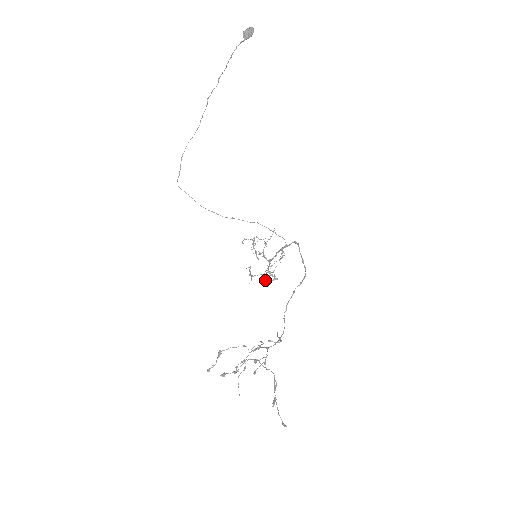
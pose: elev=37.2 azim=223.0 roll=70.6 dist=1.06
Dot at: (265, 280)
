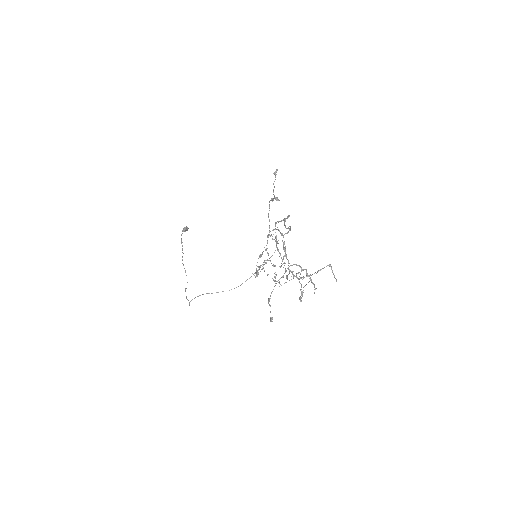
Dot at: (303, 287)
